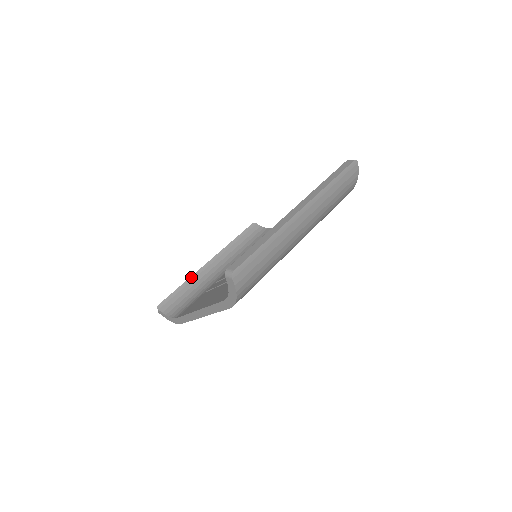
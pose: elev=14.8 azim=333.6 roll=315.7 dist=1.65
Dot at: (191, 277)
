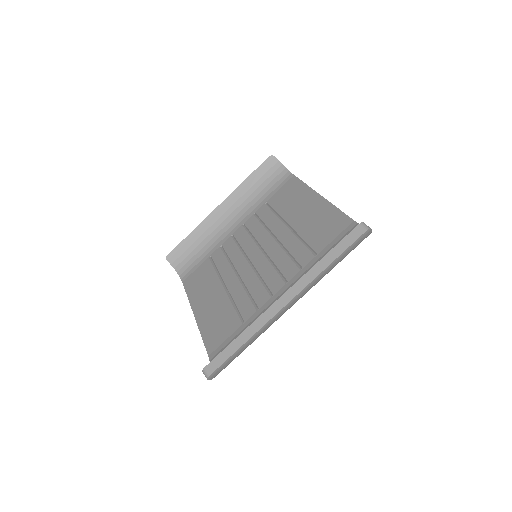
Dot at: (199, 226)
